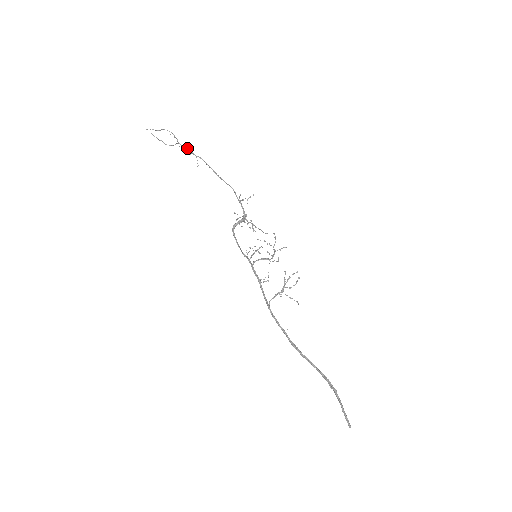
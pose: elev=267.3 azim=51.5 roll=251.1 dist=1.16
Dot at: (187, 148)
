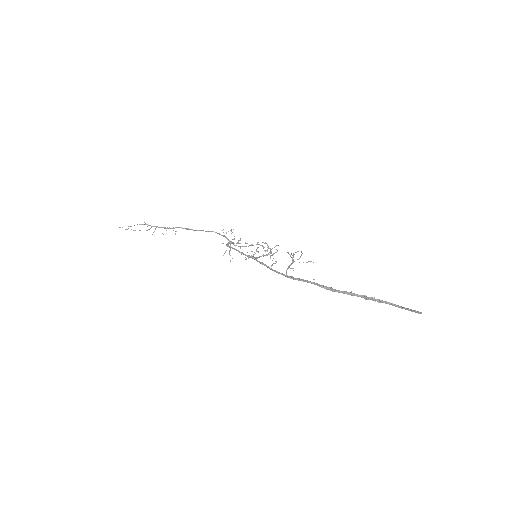
Dot at: (162, 227)
